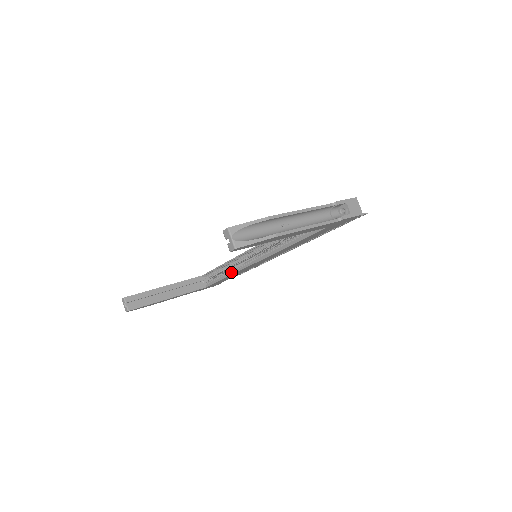
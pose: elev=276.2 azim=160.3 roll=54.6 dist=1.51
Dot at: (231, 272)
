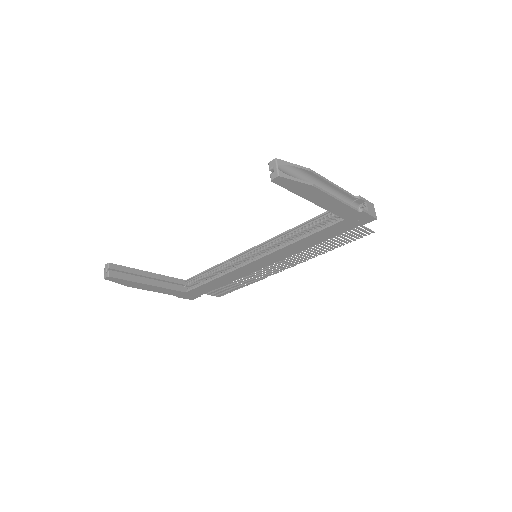
Dot at: (222, 274)
